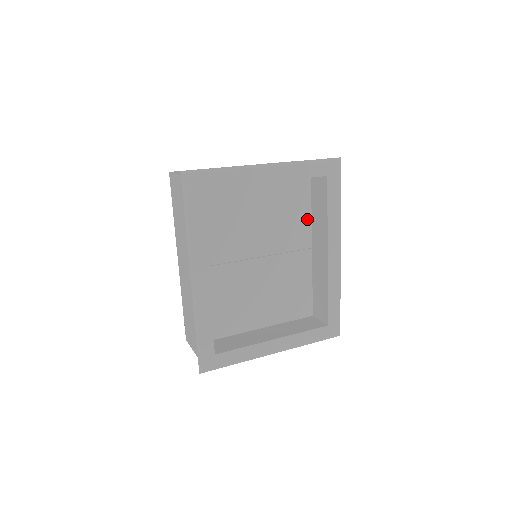
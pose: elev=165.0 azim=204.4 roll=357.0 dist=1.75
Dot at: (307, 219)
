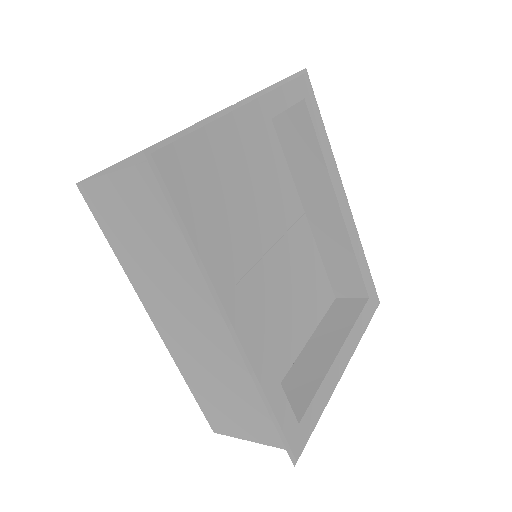
Dot at: (287, 176)
